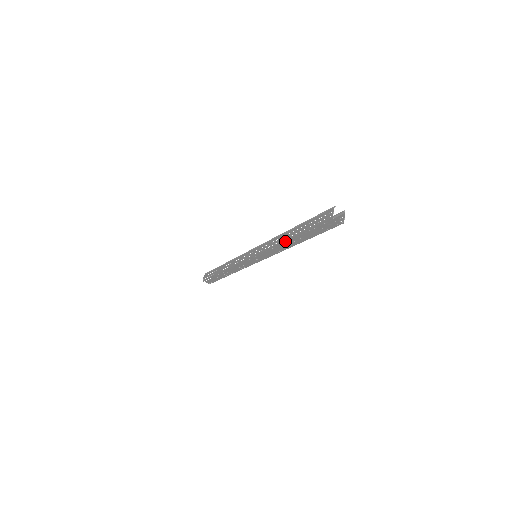
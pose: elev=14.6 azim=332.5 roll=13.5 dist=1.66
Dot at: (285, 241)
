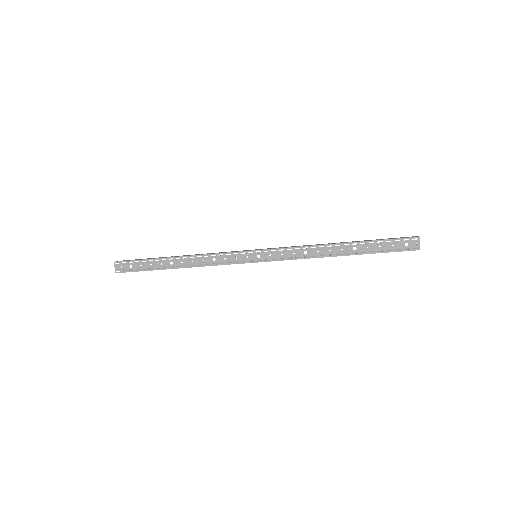
Dot at: (332, 244)
